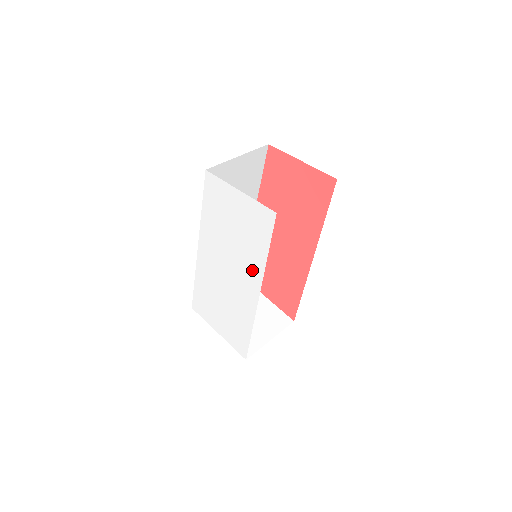
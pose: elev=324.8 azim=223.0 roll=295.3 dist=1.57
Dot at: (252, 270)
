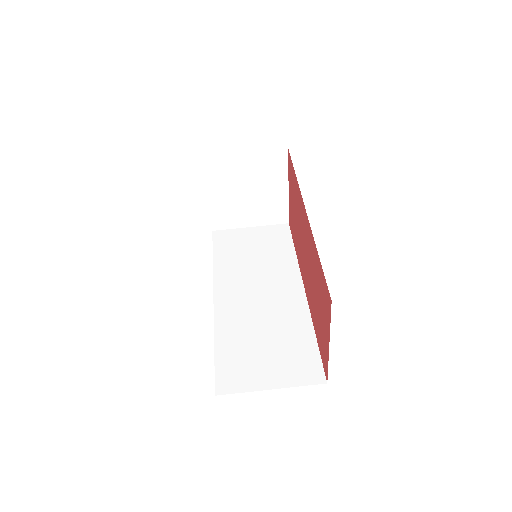
Dot at: occluded
